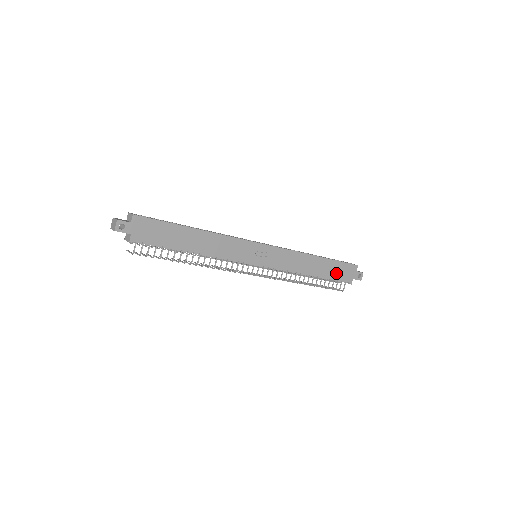
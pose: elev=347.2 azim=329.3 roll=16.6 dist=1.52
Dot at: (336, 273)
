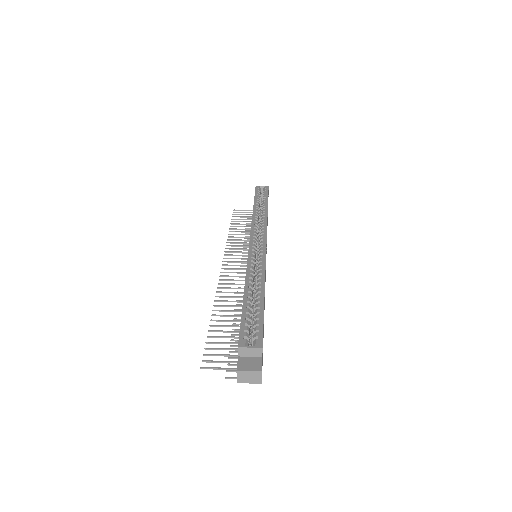
Dot at: occluded
